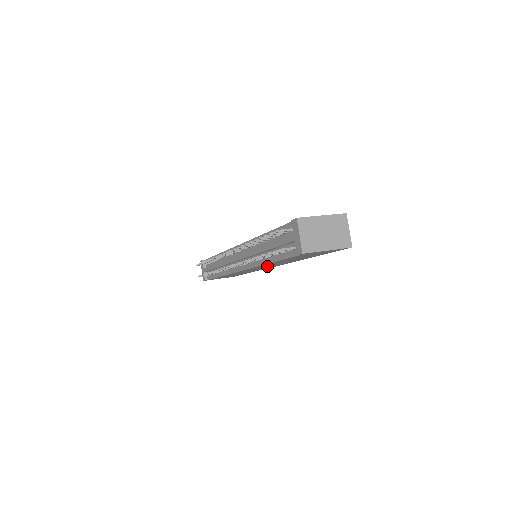
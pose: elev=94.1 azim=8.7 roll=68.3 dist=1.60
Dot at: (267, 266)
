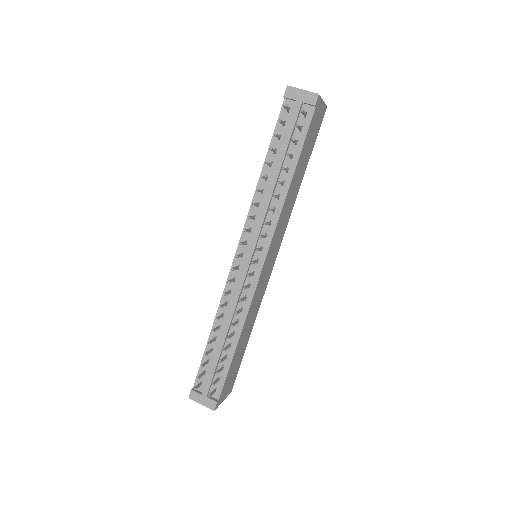
Dot at: (277, 239)
